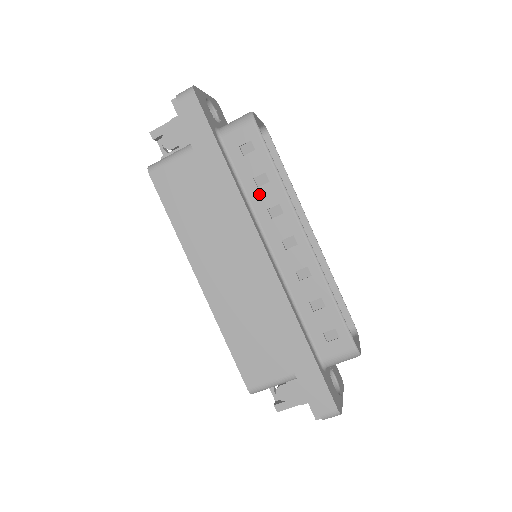
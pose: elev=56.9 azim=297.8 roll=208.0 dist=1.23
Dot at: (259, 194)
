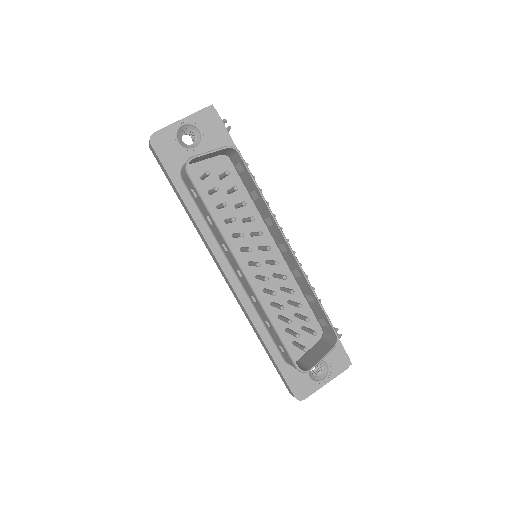
Dot at: (213, 230)
